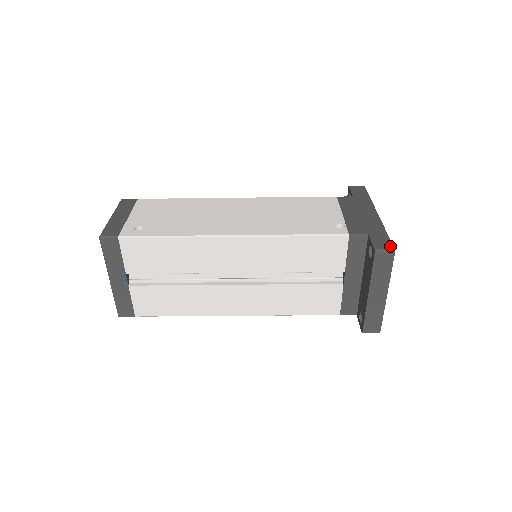
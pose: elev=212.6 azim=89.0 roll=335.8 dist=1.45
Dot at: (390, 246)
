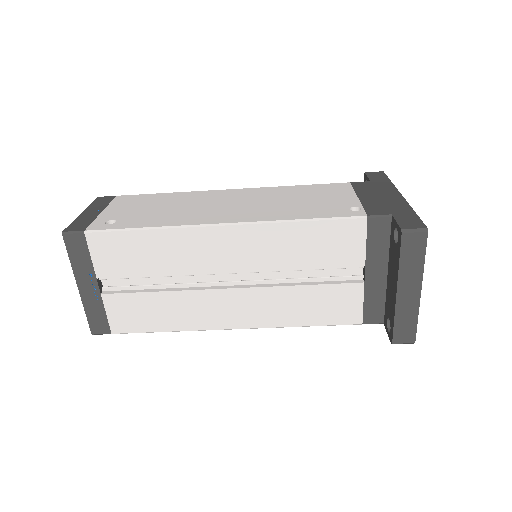
Dot at: (421, 225)
